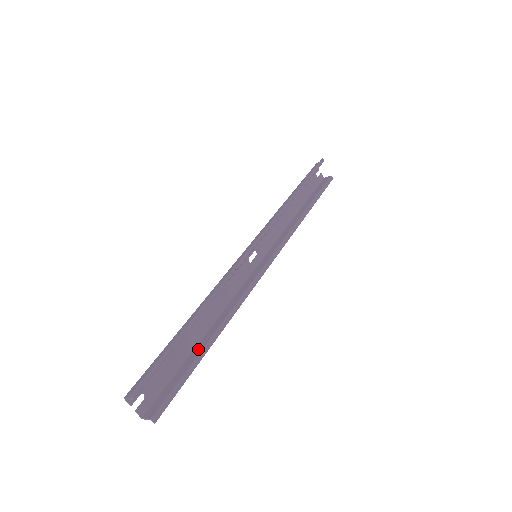
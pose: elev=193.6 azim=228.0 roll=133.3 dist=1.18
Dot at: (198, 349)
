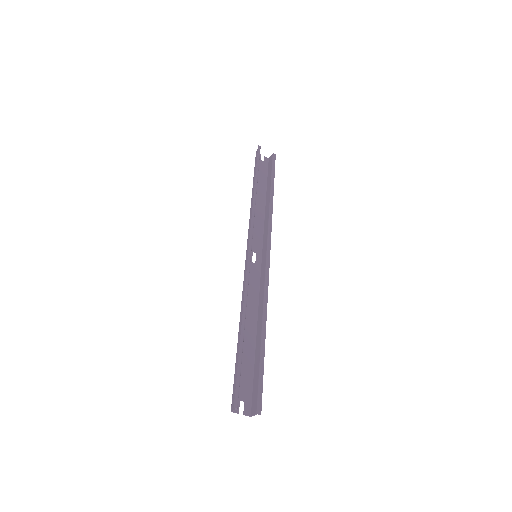
Dot at: (258, 348)
